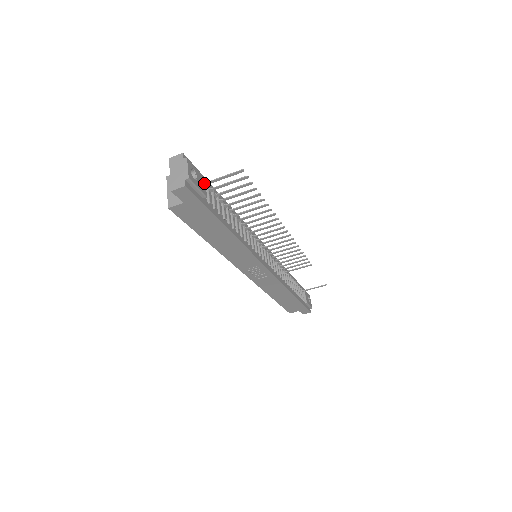
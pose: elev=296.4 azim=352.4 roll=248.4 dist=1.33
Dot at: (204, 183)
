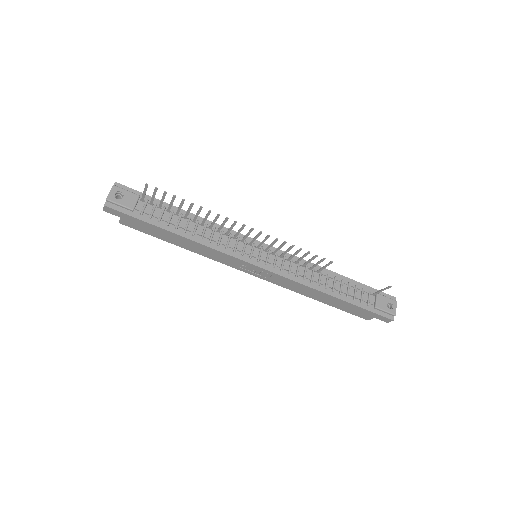
Dot at: (136, 200)
